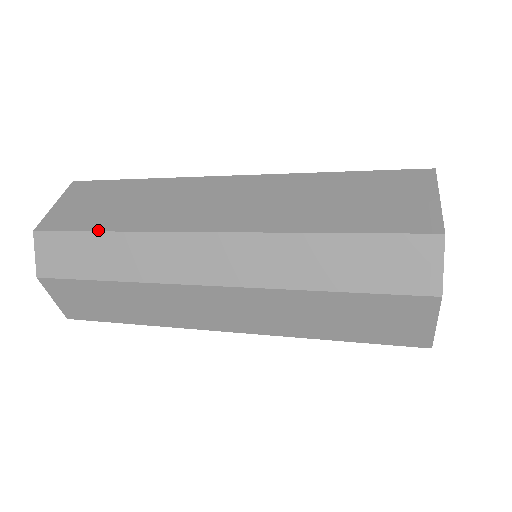
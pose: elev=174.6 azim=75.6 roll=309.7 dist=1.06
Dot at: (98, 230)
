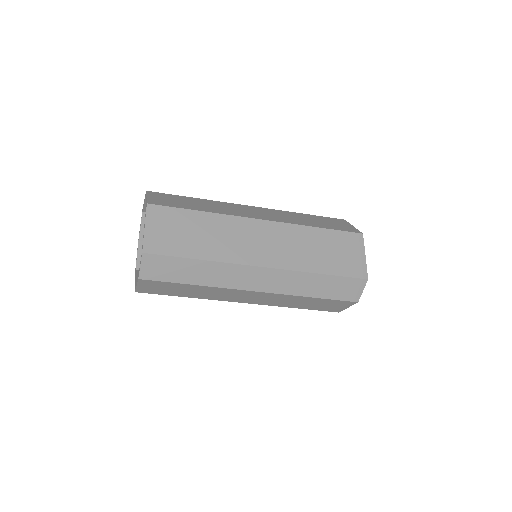
Dot at: (192, 258)
